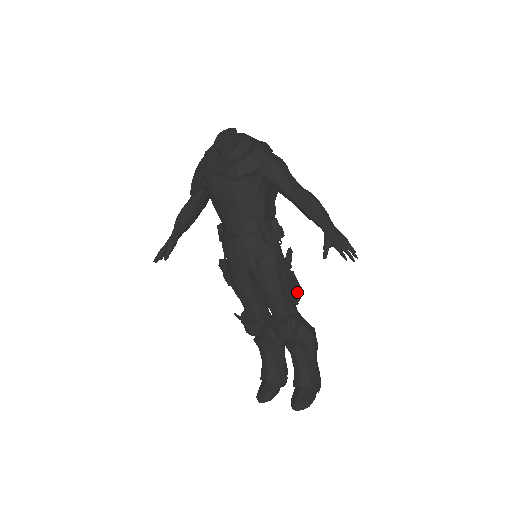
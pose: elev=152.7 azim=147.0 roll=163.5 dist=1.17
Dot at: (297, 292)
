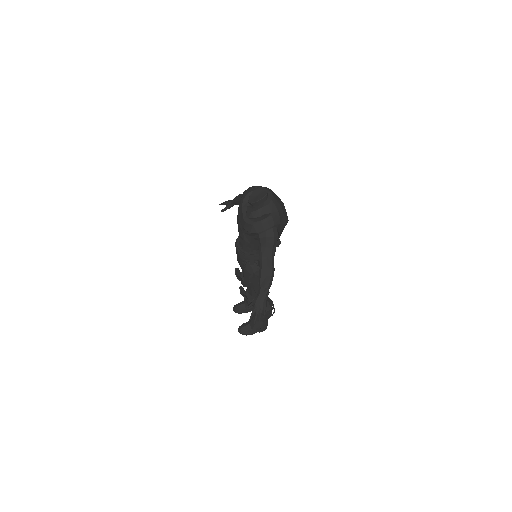
Dot at: occluded
